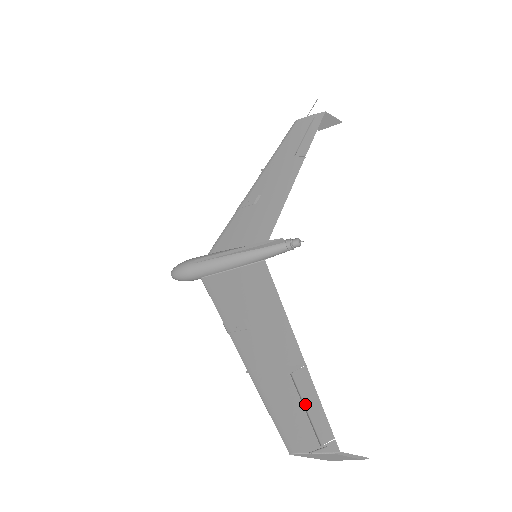
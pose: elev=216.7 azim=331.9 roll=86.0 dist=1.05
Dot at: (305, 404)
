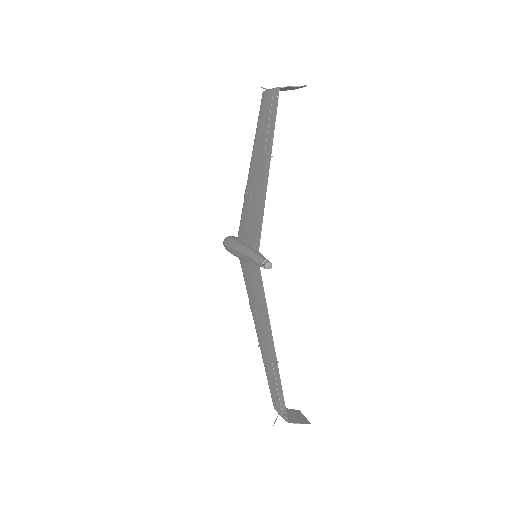
Dot at: (277, 387)
